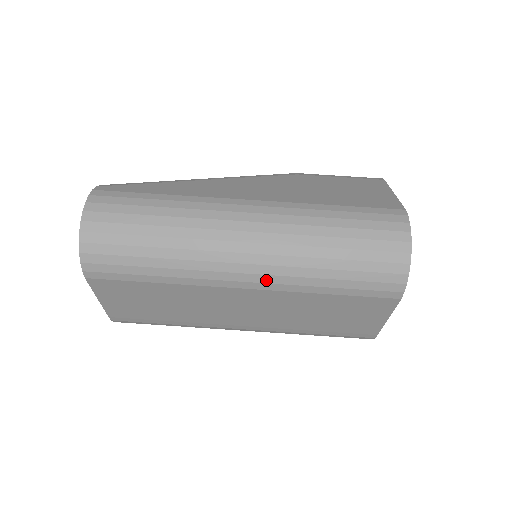
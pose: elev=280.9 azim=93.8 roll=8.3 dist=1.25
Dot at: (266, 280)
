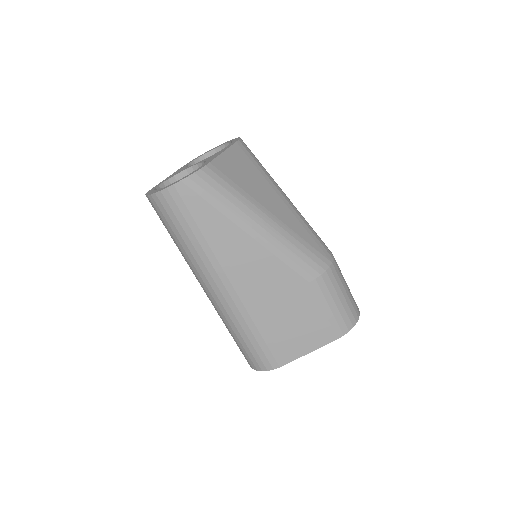
Dot at: occluded
